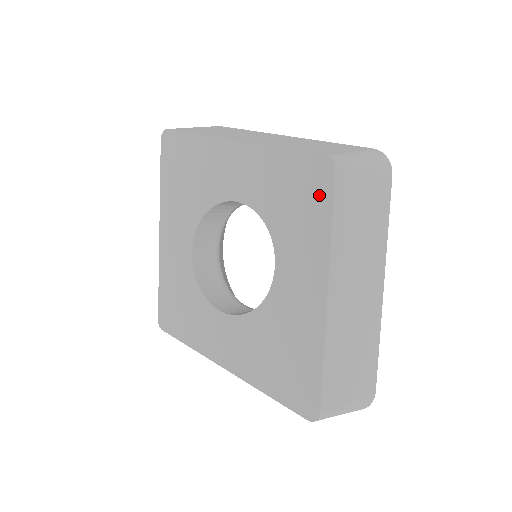
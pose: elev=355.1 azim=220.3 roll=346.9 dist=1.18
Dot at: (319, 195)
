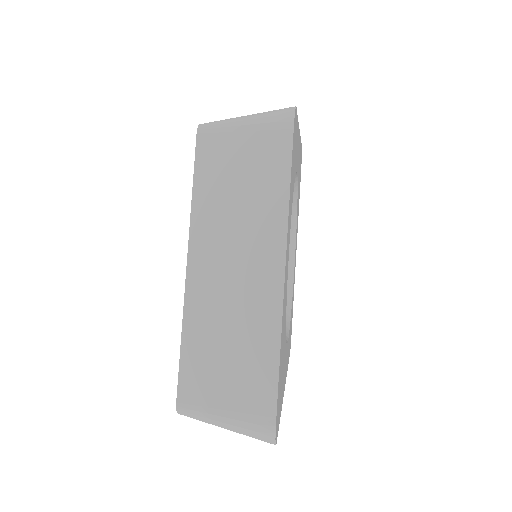
Dot at: occluded
